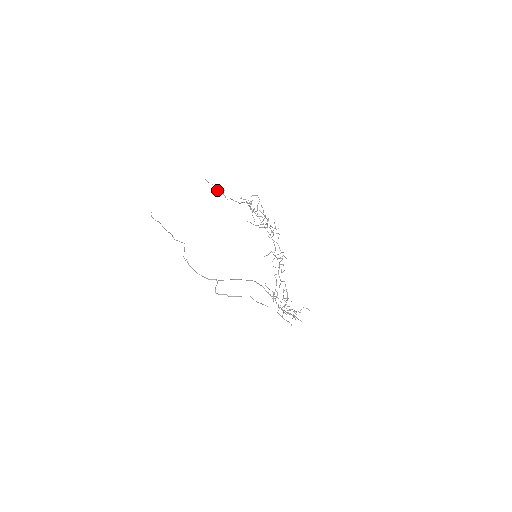
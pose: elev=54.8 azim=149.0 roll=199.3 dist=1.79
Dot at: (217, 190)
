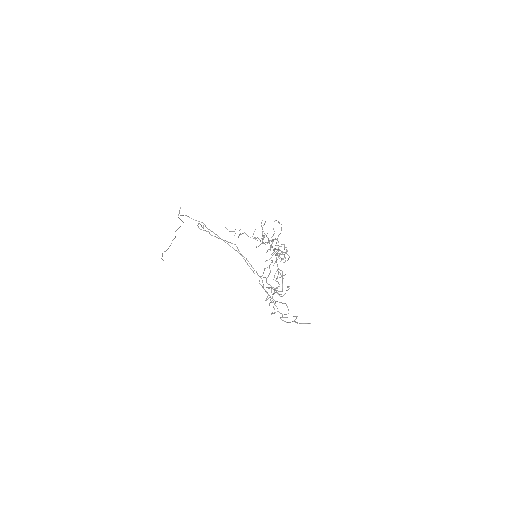
Dot at: occluded
